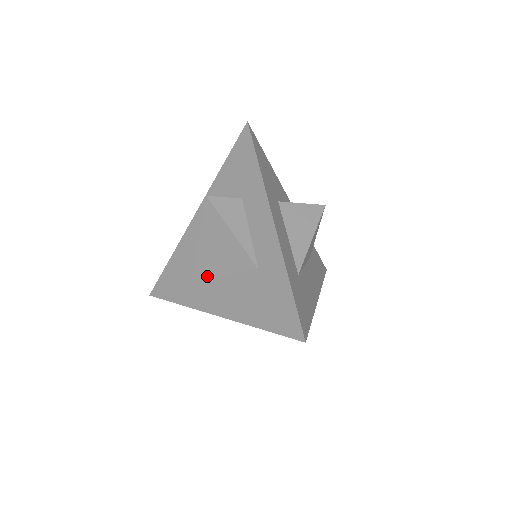
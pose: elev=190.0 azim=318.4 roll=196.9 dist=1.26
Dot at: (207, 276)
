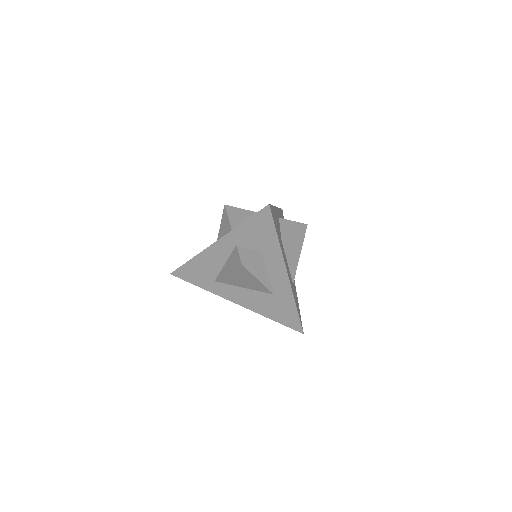
Dot at: (229, 284)
